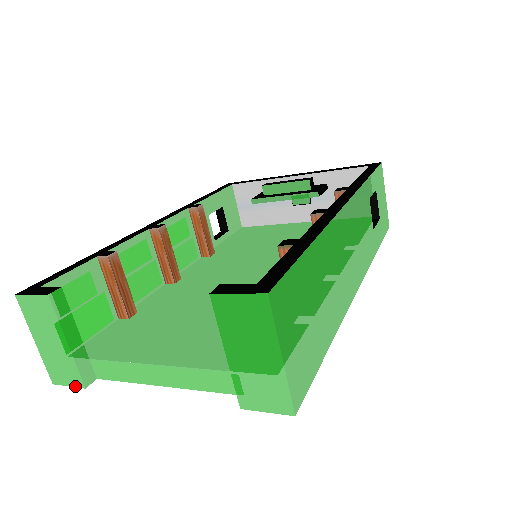
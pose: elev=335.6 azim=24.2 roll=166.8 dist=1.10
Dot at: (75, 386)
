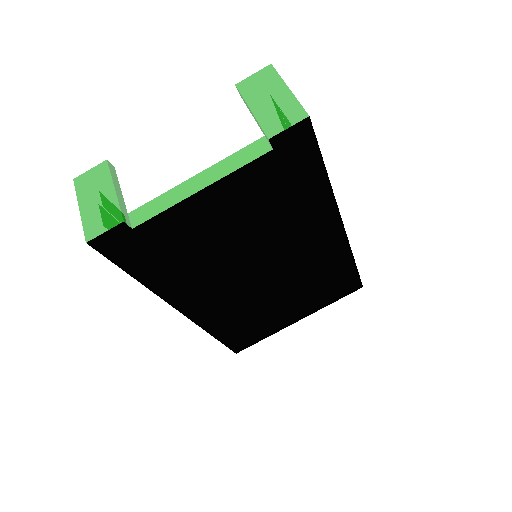
Dot at: (112, 227)
